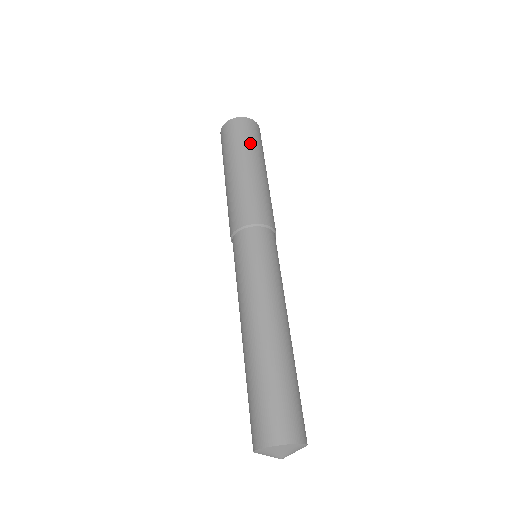
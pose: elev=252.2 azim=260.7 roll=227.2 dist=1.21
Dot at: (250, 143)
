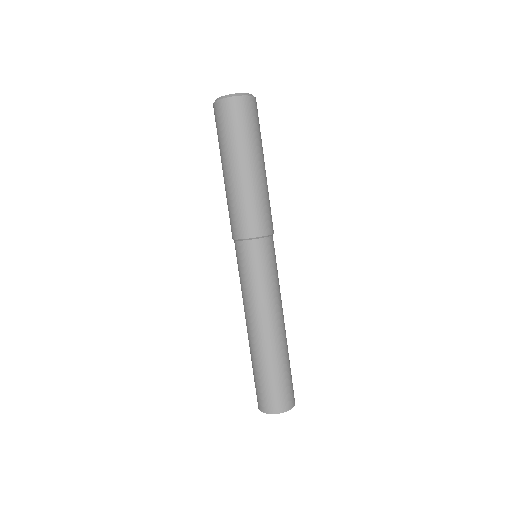
Dot at: (247, 135)
